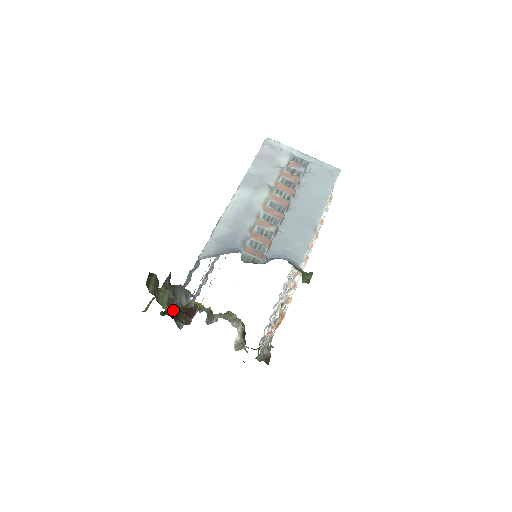
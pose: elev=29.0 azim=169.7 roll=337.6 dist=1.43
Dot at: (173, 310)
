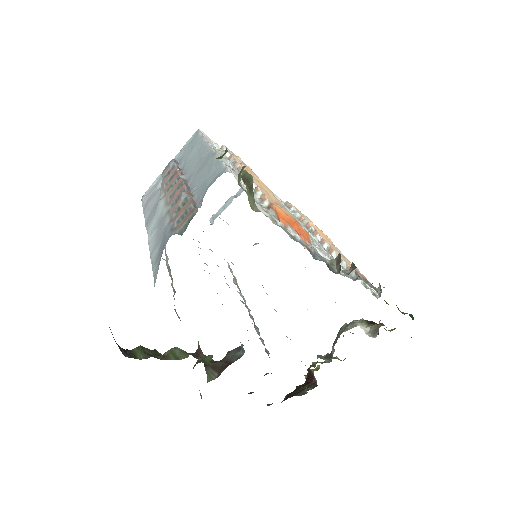
Dot at: (290, 396)
